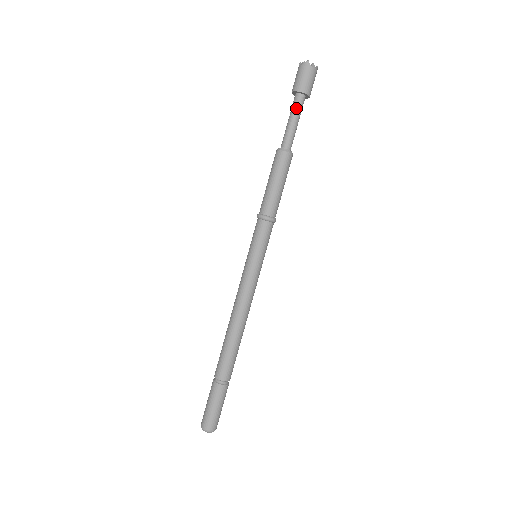
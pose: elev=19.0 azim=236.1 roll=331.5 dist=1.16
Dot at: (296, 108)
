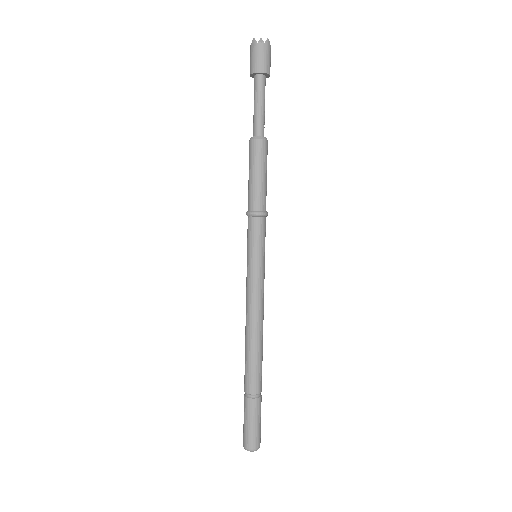
Dot at: (256, 91)
